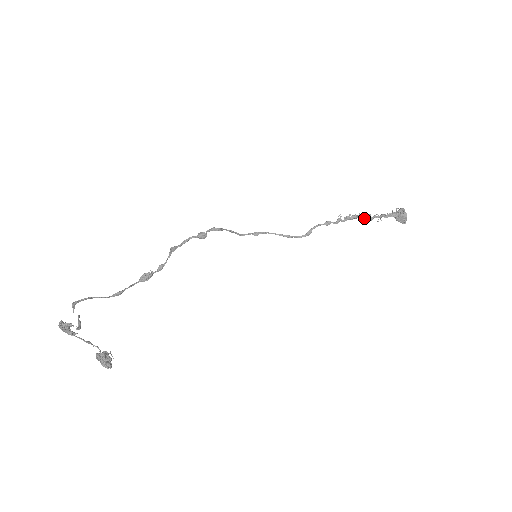
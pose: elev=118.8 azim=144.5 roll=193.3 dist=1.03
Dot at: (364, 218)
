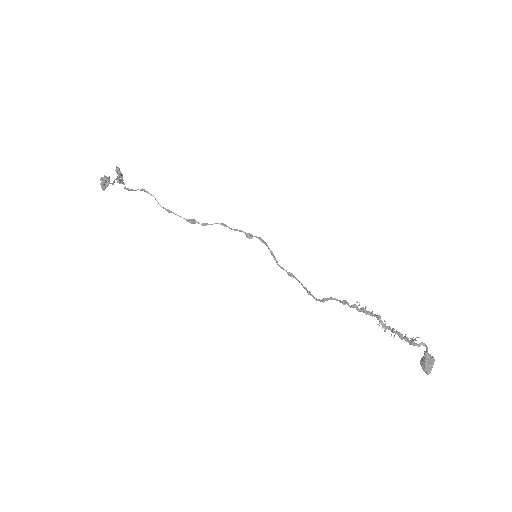
Dot at: (379, 322)
